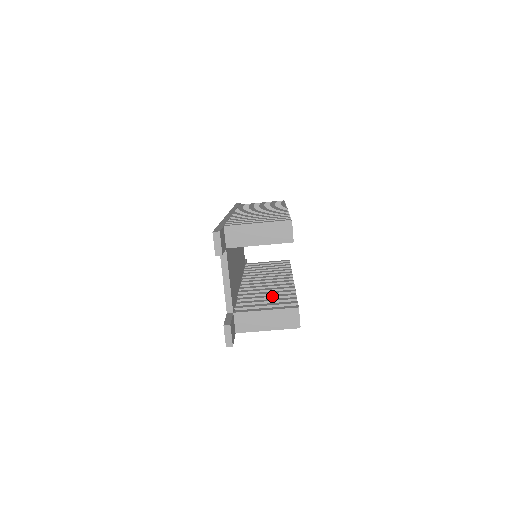
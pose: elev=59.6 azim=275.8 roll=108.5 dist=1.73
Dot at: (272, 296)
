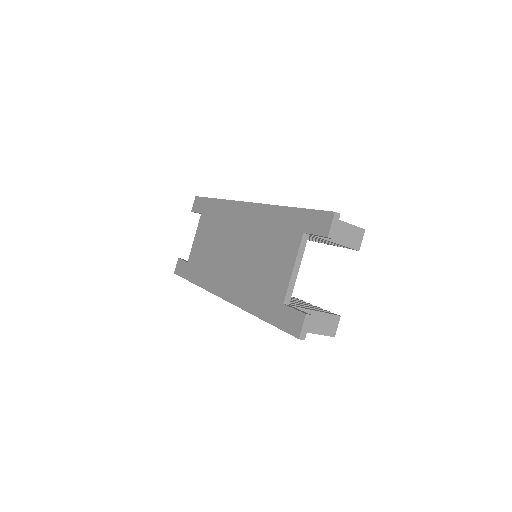
Dot at: (294, 300)
